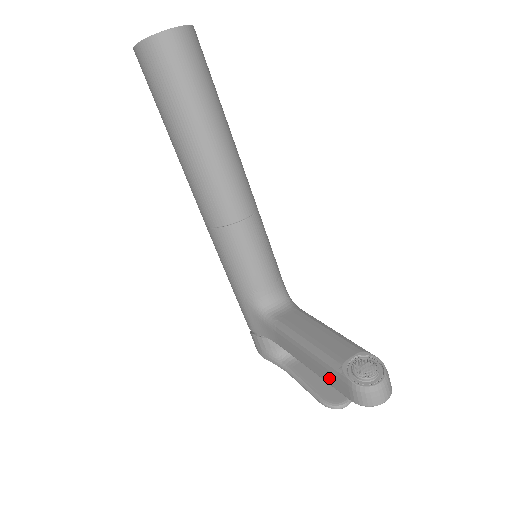
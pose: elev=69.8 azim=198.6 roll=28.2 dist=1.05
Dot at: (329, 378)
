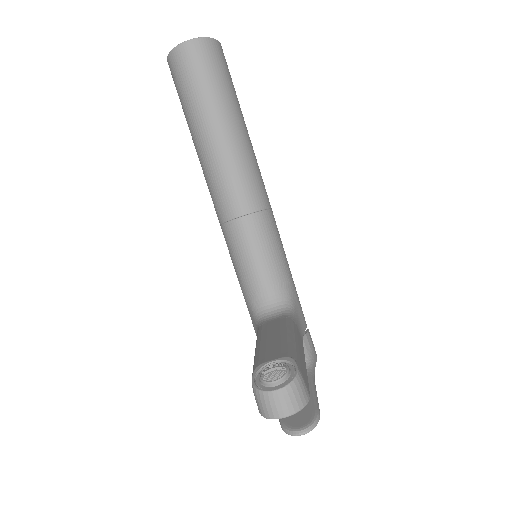
Dot at: occluded
